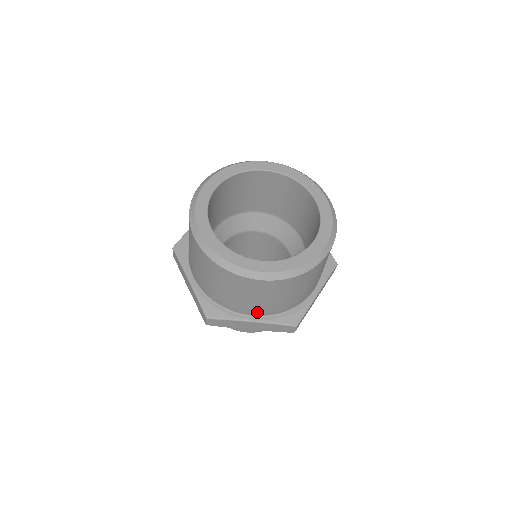
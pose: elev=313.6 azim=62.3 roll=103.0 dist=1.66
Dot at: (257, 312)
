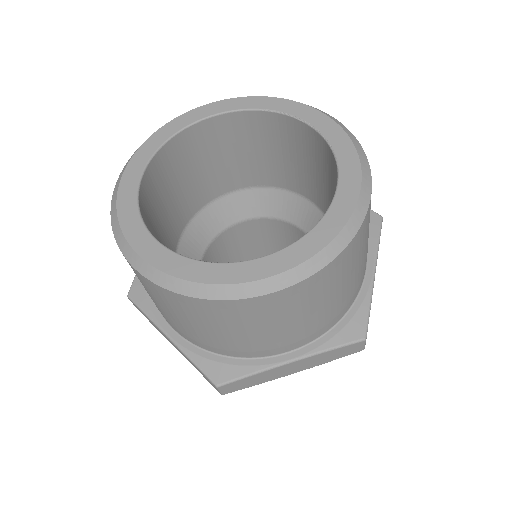
Dot at: (174, 327)
